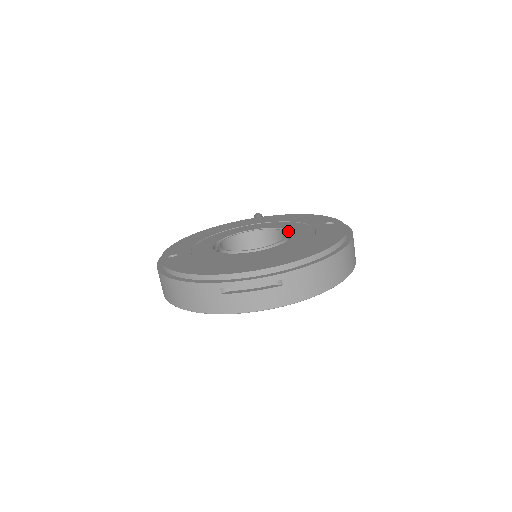
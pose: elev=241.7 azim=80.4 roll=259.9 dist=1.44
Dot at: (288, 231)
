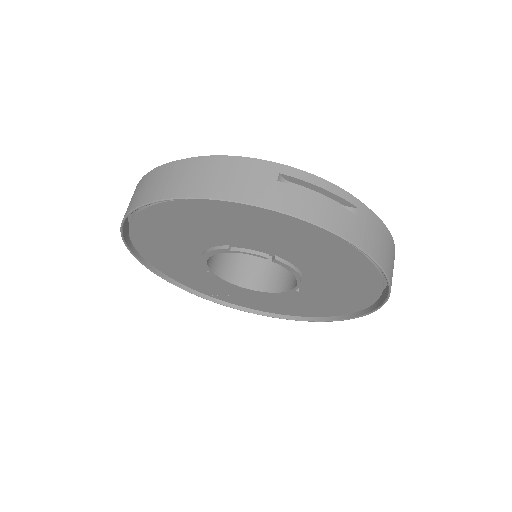
Dot at: occluded
